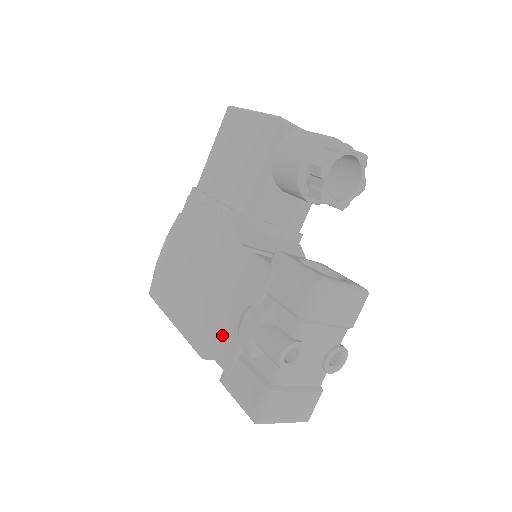
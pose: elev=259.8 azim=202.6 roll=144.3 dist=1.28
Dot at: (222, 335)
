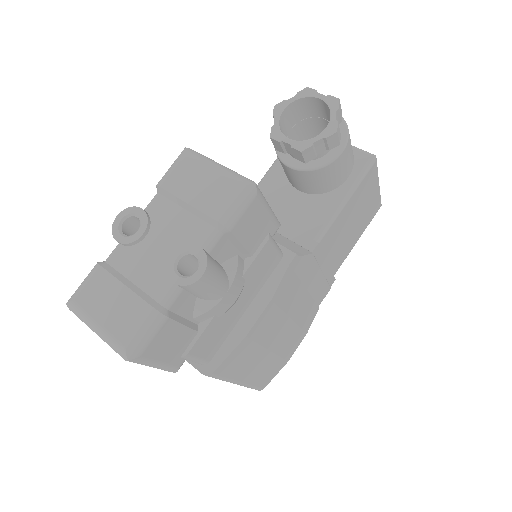
Dot at: occluded
